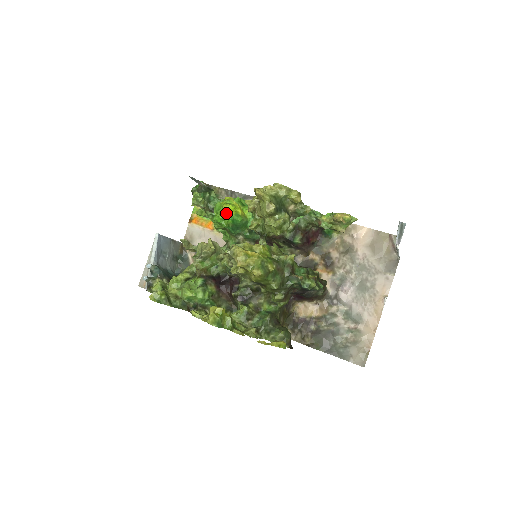
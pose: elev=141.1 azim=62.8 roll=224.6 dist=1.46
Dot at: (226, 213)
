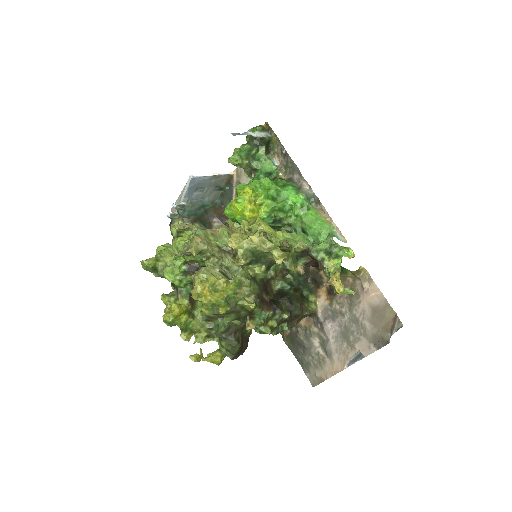
Dot at: (233, 212)
